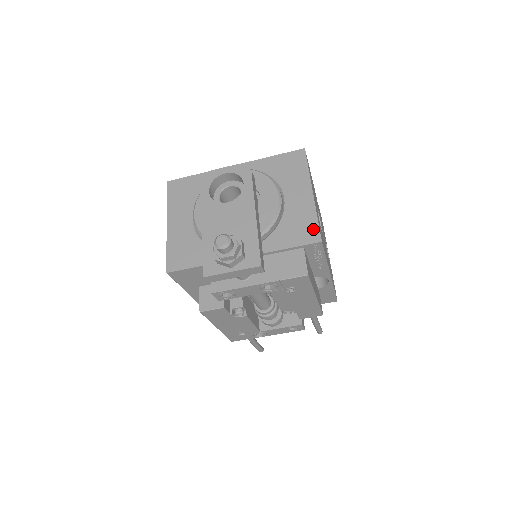
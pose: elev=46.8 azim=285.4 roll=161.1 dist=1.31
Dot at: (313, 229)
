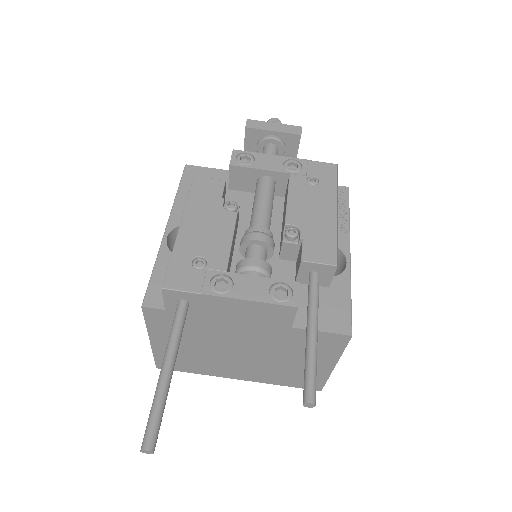
Dot at: occluded
